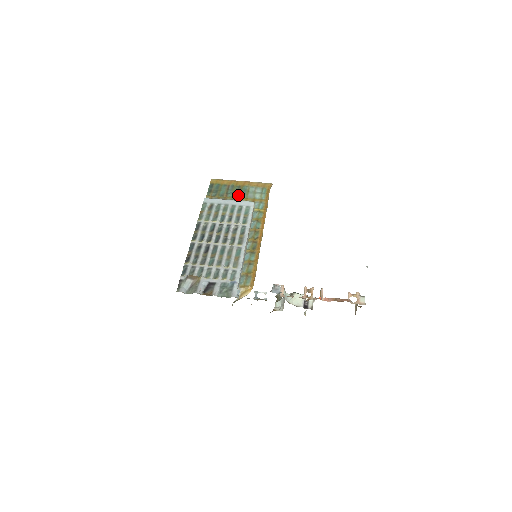
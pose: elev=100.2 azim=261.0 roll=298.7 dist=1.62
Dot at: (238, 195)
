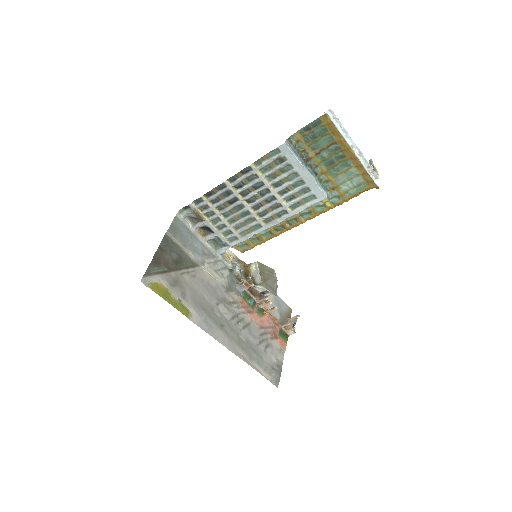
Dot at: (328, 166)
